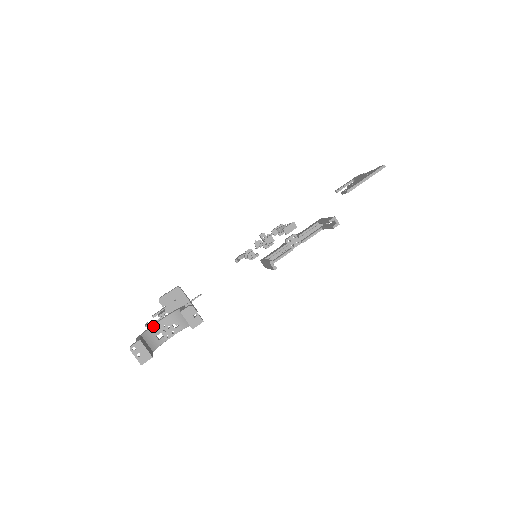
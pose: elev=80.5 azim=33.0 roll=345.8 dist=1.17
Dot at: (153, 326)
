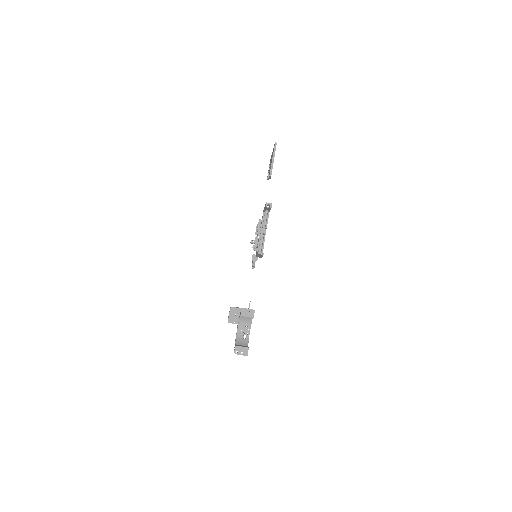
Dot at: (237, 335)
